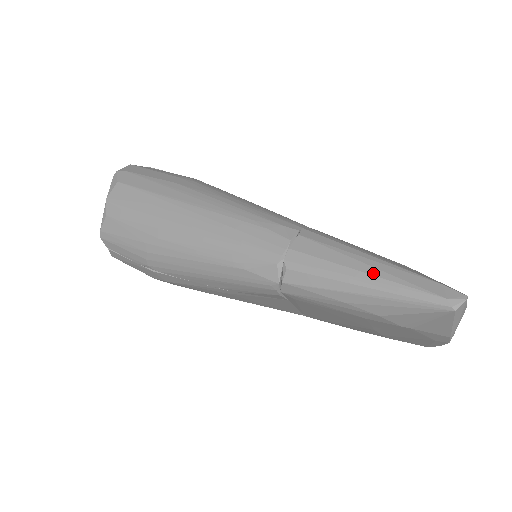
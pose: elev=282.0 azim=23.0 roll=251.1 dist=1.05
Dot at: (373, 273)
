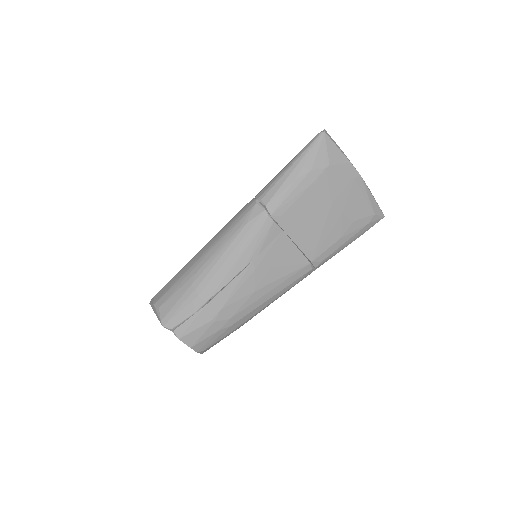
Dot at: (291, 161)
